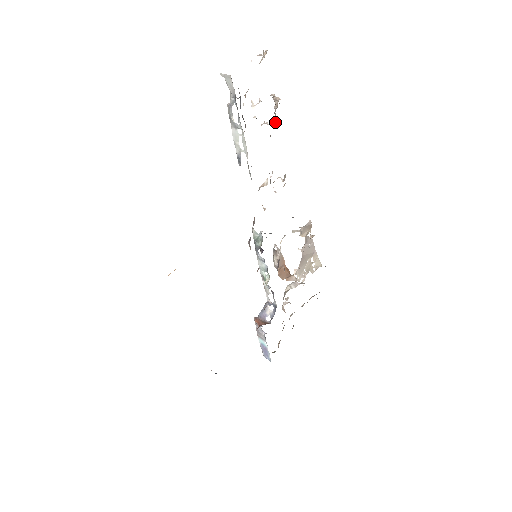
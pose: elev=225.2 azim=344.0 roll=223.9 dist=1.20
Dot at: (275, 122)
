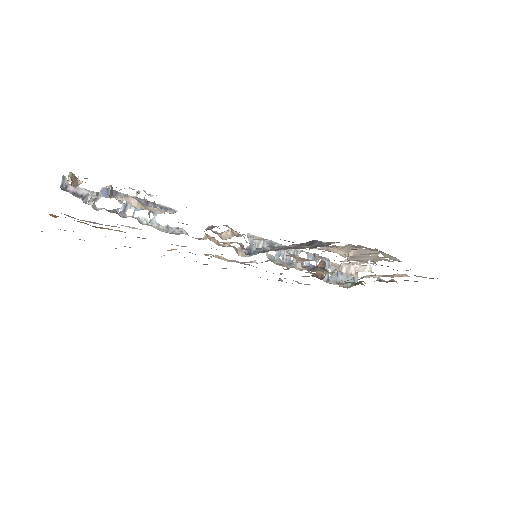
Dot at: occluded
